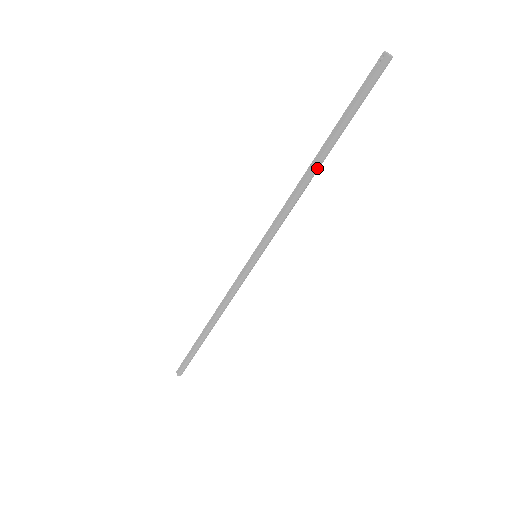
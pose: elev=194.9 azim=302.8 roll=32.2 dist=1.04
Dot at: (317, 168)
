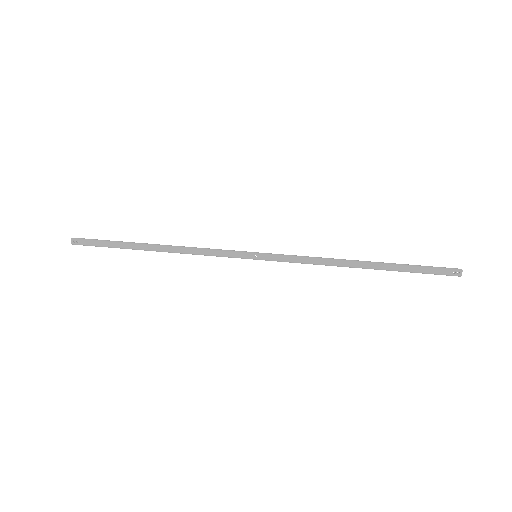
Dot at: occluded
